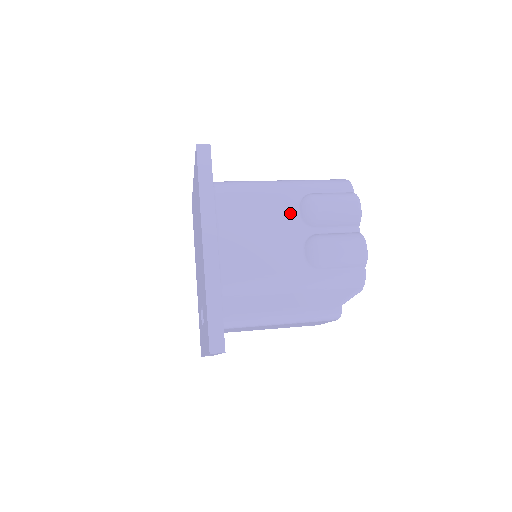
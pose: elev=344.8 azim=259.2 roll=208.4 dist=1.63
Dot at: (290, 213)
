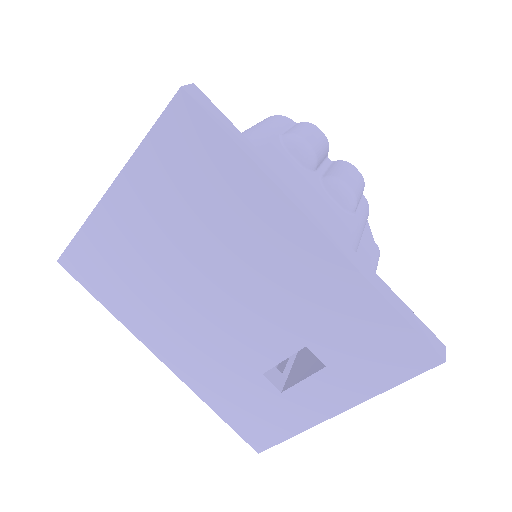
Dot at: (291, 164)
